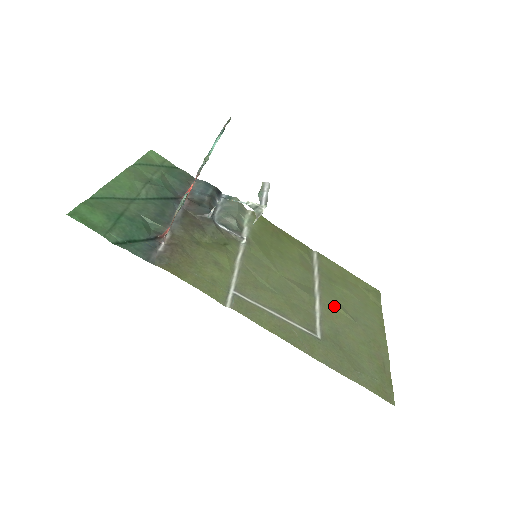
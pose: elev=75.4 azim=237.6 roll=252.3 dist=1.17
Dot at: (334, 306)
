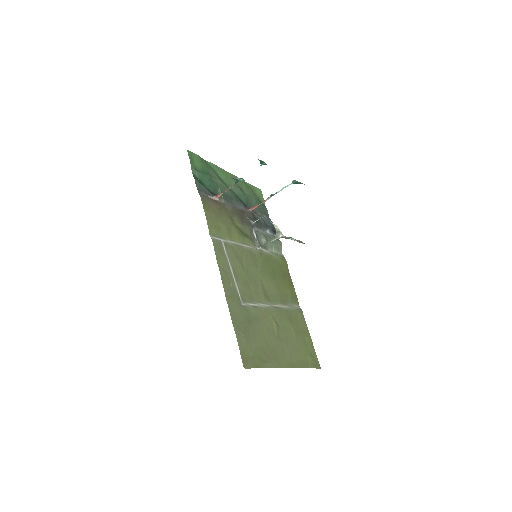
Dot at: (273, 318)
